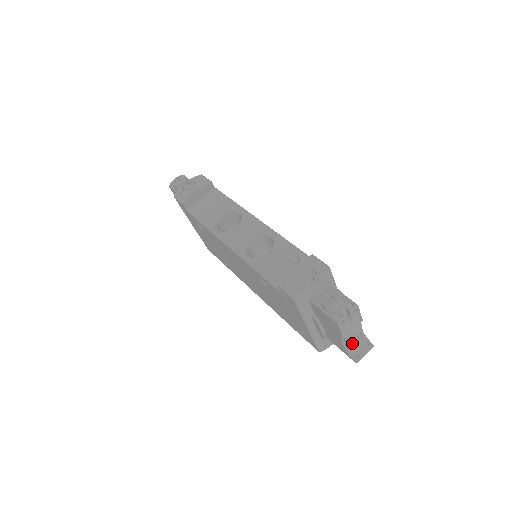
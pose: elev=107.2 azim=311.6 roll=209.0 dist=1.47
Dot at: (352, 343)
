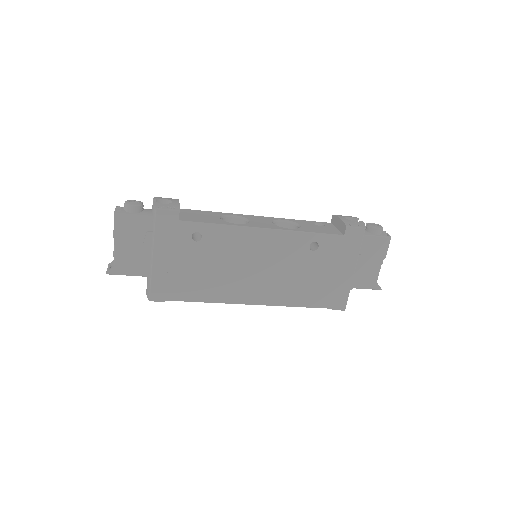
Dot at: occluded
